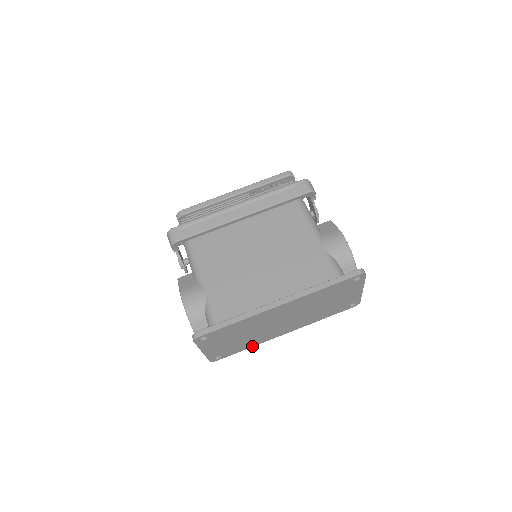
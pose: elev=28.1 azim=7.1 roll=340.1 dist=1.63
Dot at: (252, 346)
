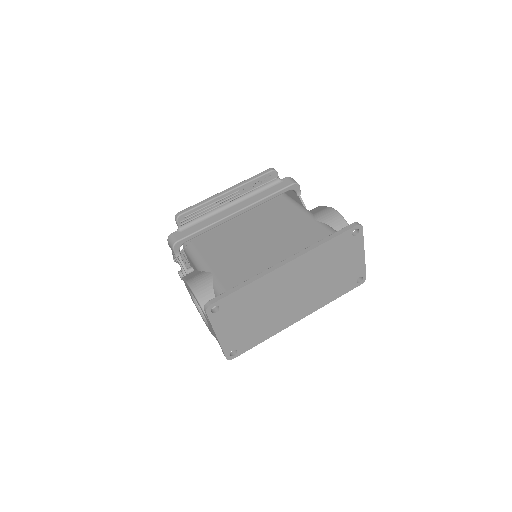
Dot at: (268, 337)
